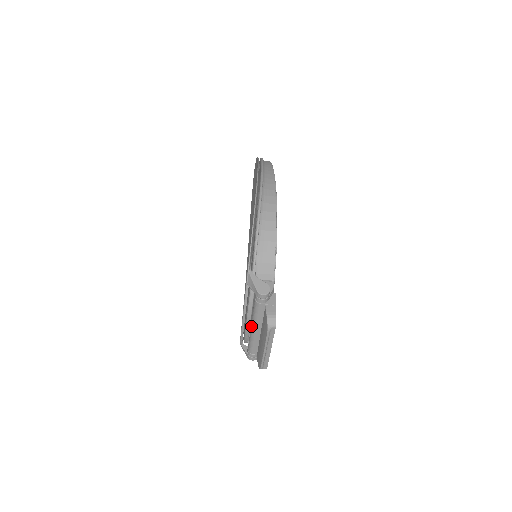
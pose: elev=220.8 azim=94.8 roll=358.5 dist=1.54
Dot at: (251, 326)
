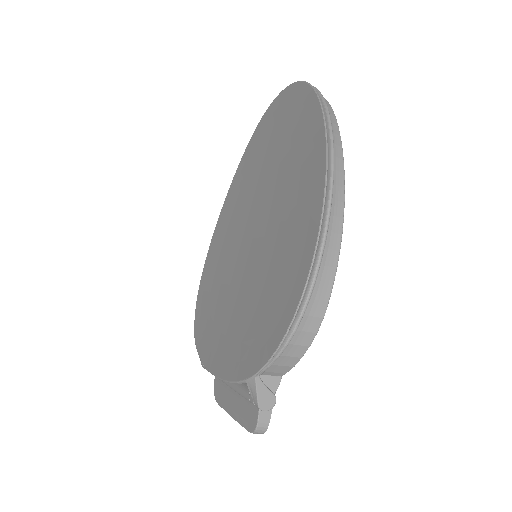
Dot at: occluded
